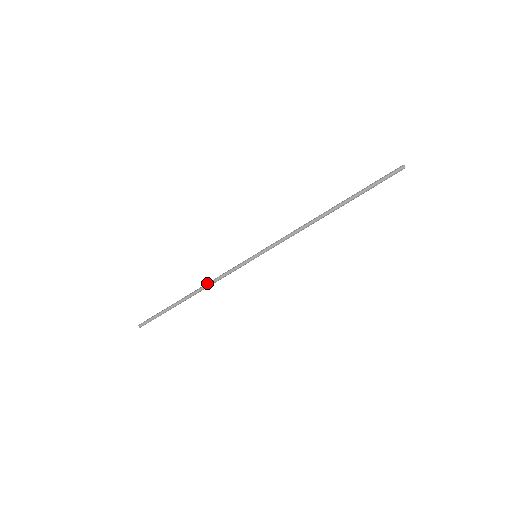
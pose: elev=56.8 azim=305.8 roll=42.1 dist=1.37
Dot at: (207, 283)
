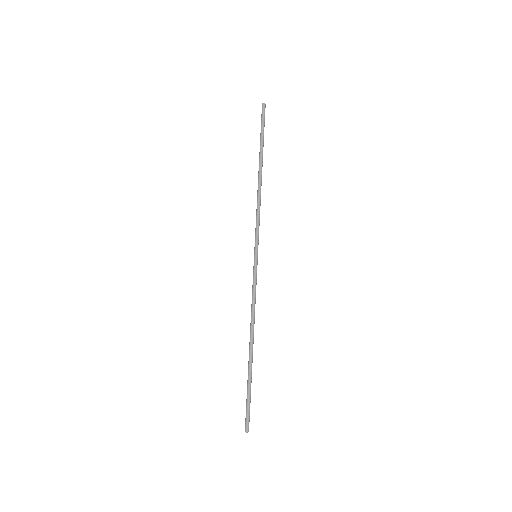
Dot at: occluded
